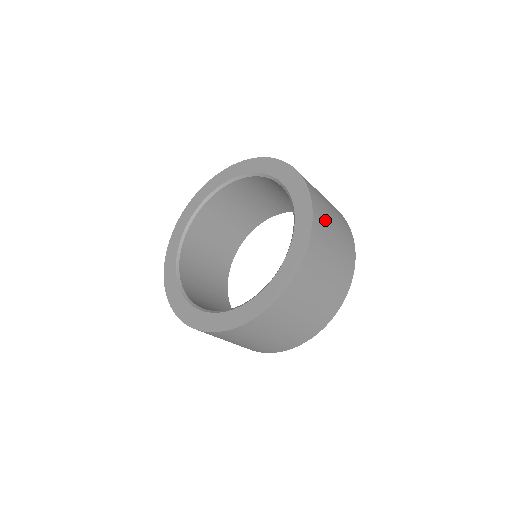
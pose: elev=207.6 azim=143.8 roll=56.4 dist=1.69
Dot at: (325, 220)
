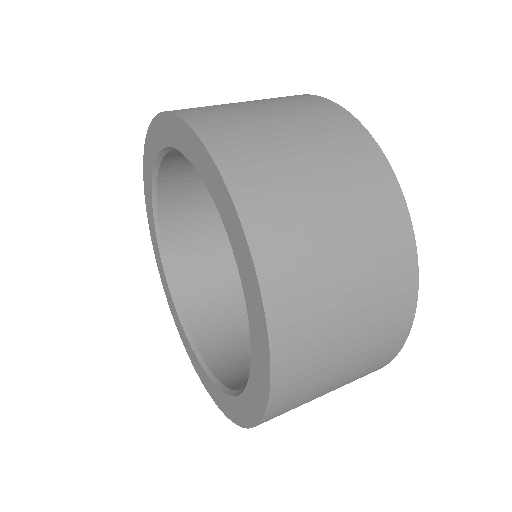
Dot at: occluded
